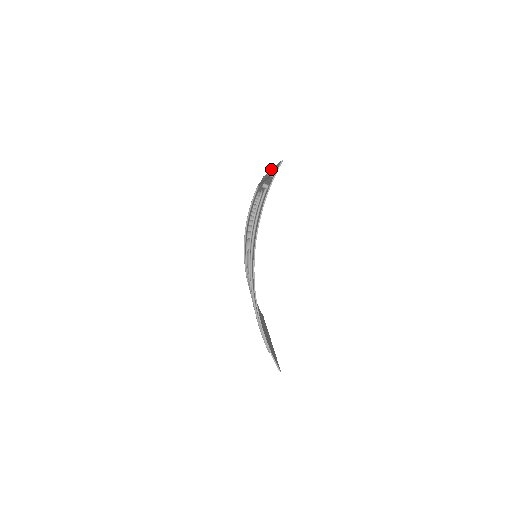
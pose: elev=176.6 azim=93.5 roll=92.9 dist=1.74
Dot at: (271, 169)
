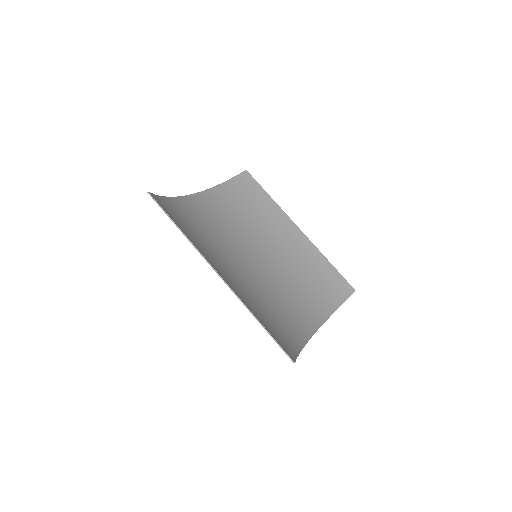
Dot at: (293, 223)
